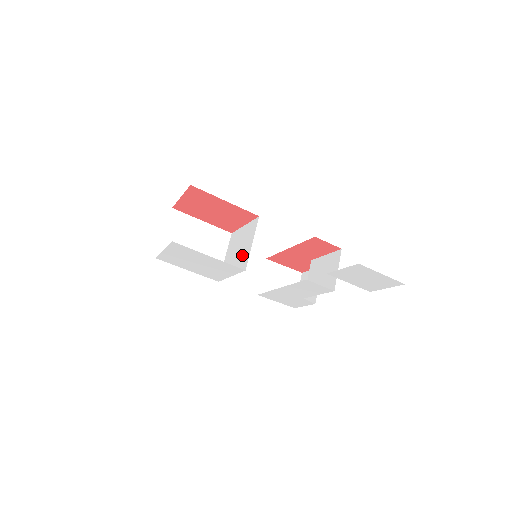
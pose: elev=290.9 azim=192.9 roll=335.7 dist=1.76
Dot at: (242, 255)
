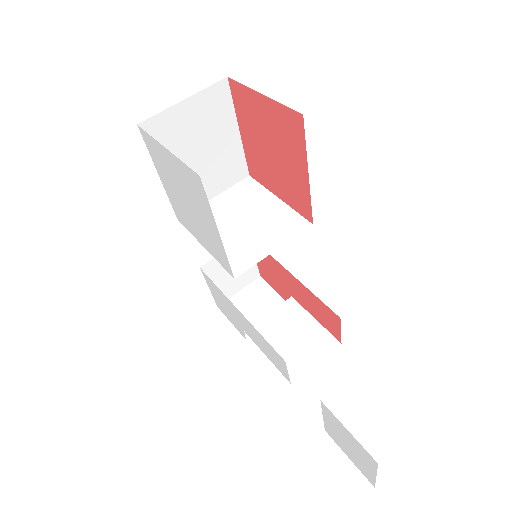
Dot at: (245, 243)
